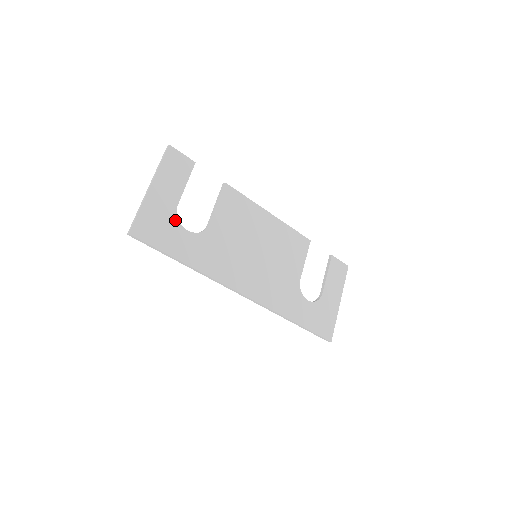
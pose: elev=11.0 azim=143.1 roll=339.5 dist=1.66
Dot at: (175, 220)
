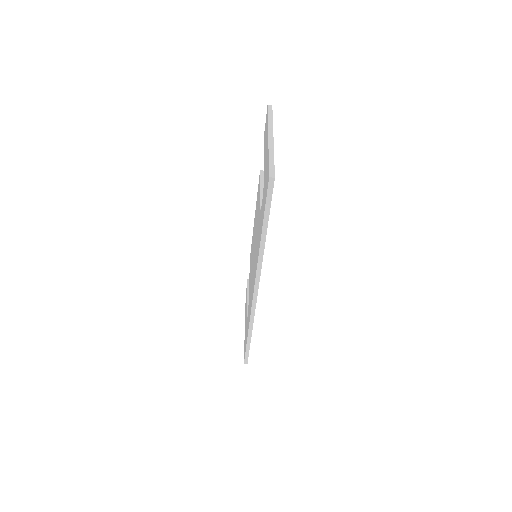
Dot at: occluded
